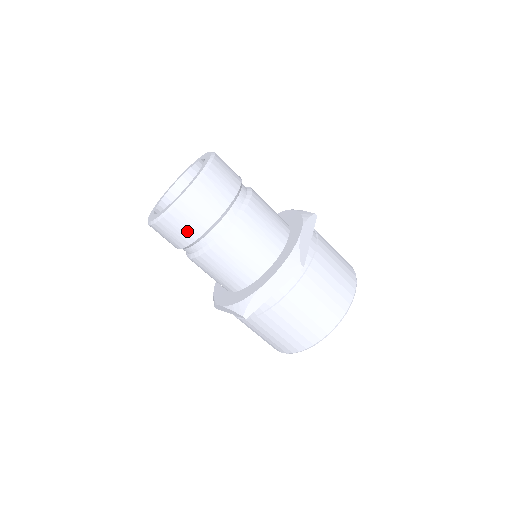
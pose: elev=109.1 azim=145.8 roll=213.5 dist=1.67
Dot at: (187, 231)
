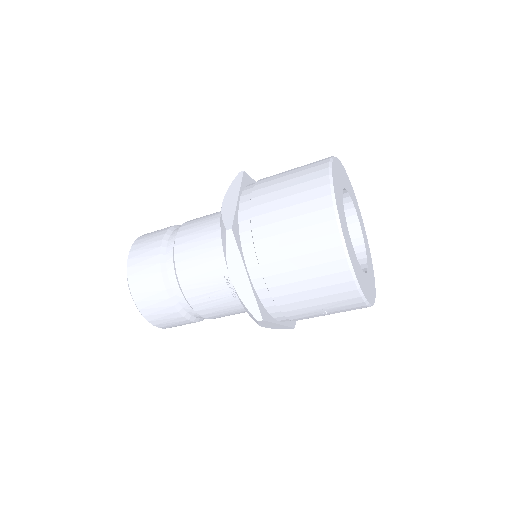
Dot at: (149, 256)
